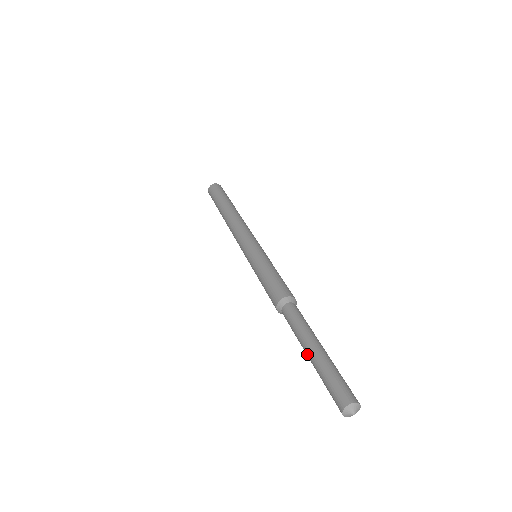
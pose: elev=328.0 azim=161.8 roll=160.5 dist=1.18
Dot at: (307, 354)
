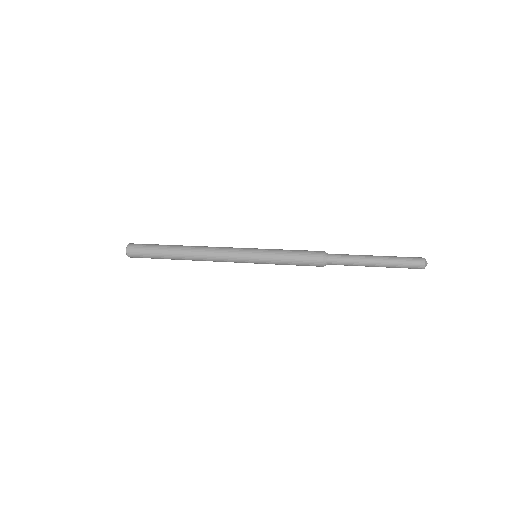
Dot at: (374, 264)
